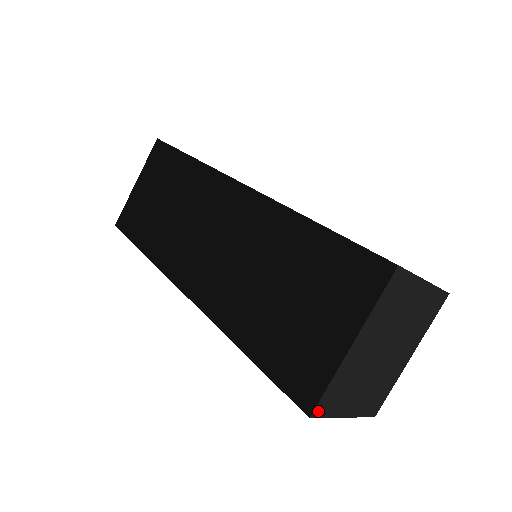
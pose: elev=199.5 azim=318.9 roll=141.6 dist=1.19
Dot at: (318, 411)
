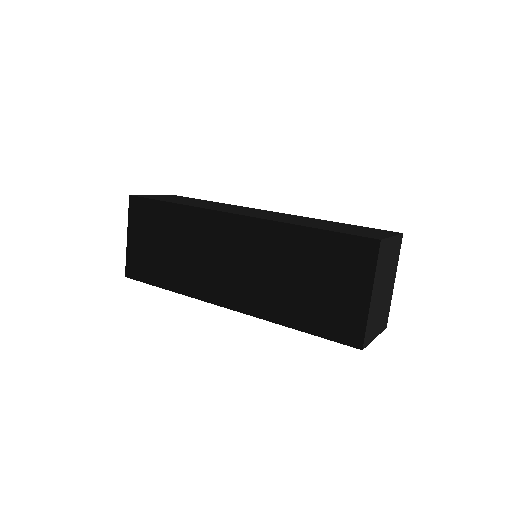
Dot at: (365, 344)
